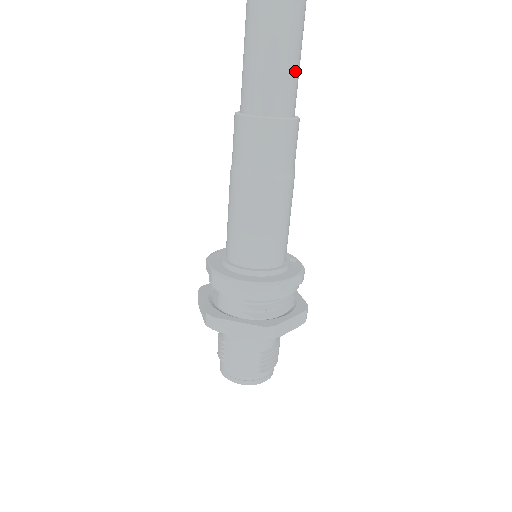
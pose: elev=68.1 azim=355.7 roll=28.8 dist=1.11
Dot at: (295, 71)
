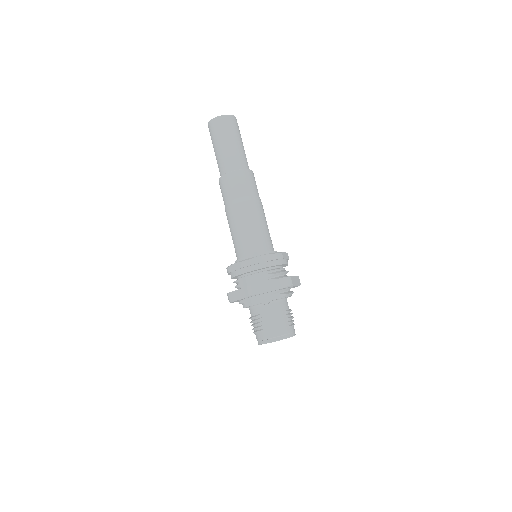
Dot at: (244, 150)
